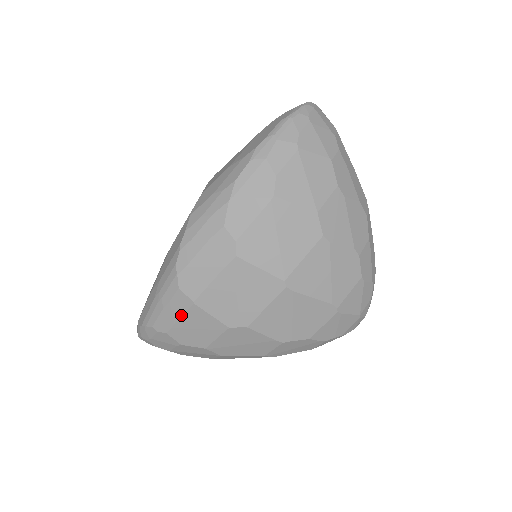
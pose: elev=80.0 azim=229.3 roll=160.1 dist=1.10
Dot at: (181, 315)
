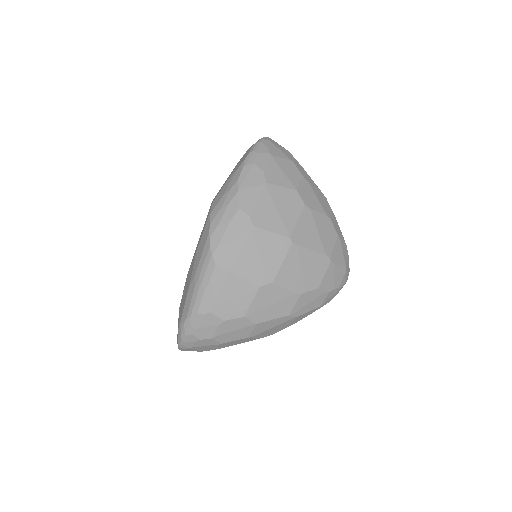
Dot at: (221, 288)
